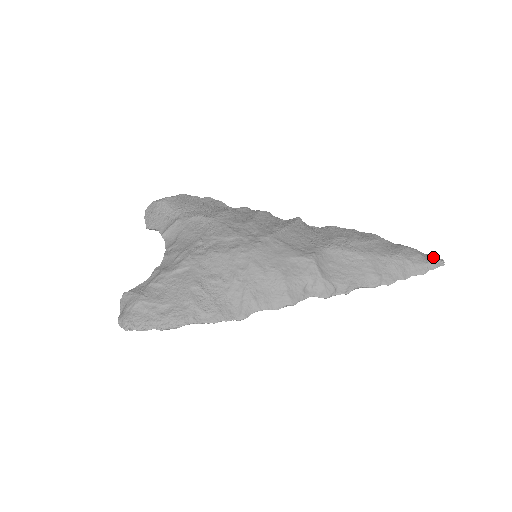
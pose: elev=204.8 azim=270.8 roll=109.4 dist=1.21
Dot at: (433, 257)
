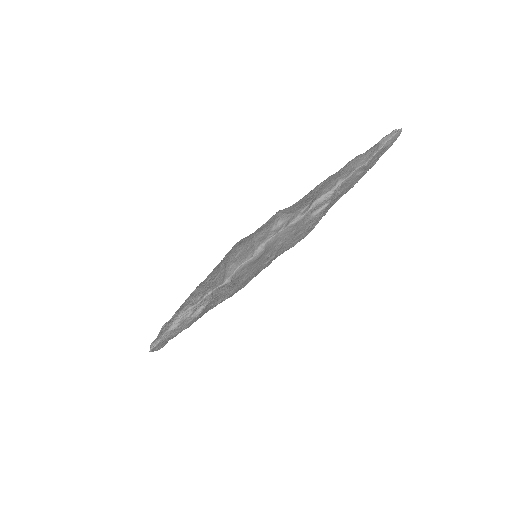
Dot at: occluded
